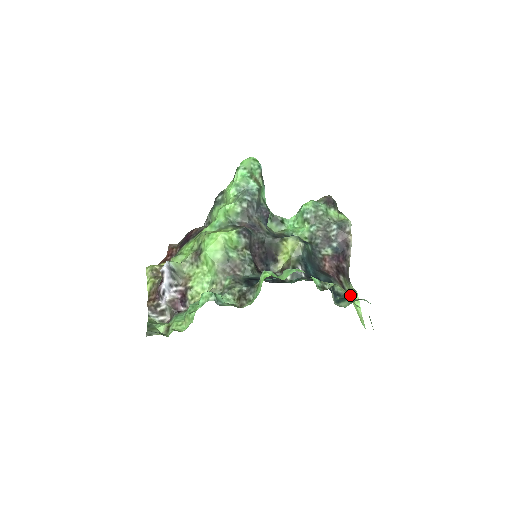
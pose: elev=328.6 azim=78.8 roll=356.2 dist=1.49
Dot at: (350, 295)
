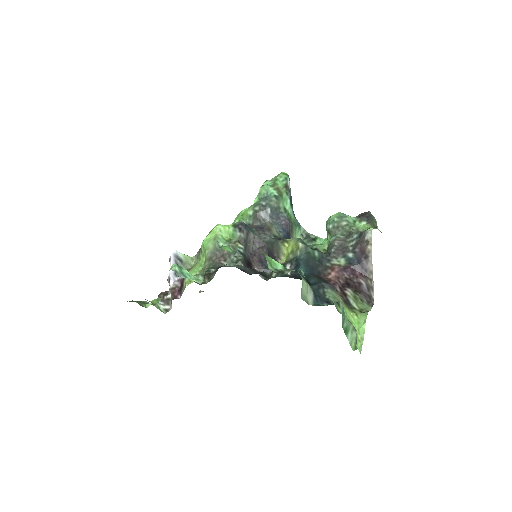
Dot at: (355, 312)
